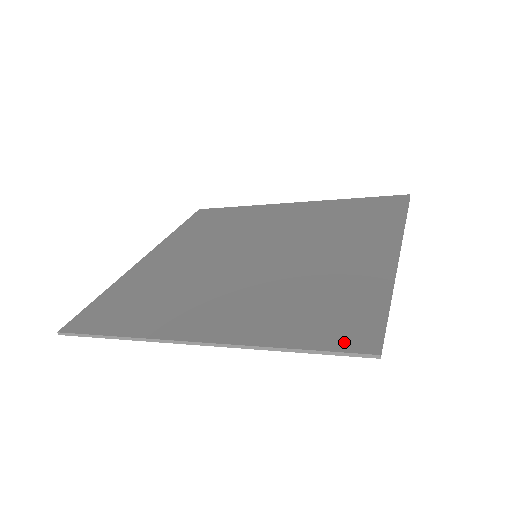
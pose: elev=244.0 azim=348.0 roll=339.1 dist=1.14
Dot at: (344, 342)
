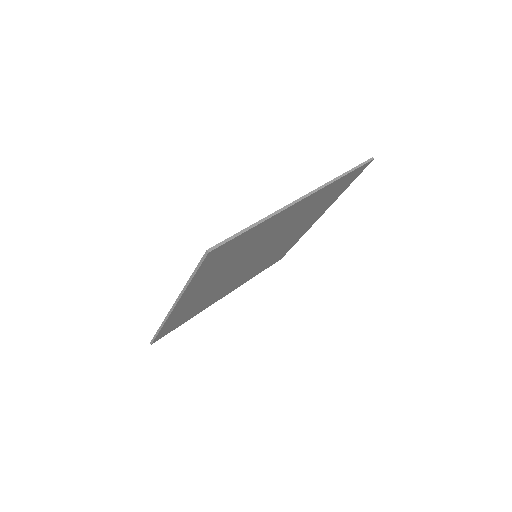
Dot at: occluded
